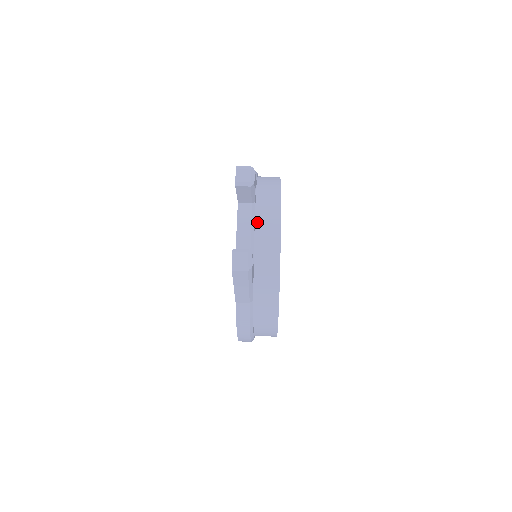
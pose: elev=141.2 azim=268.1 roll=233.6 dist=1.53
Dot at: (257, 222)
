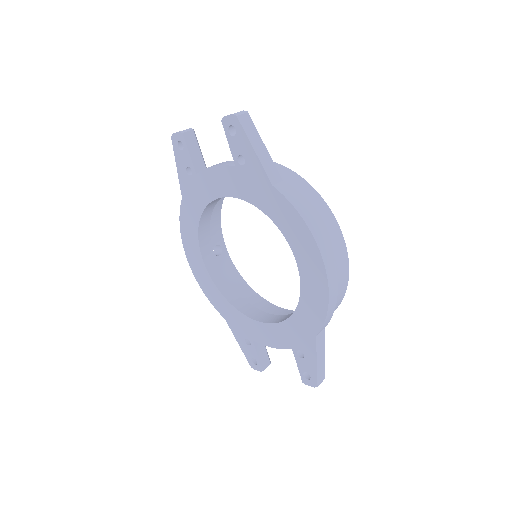
Dot at: occluded
